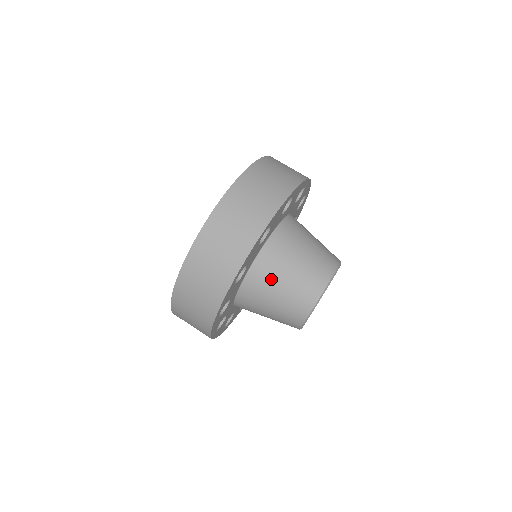
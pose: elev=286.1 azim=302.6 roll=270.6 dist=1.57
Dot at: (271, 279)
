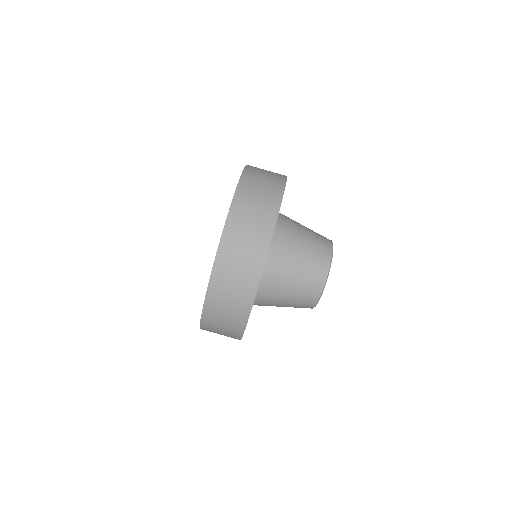
Dot at: (272, 304)
